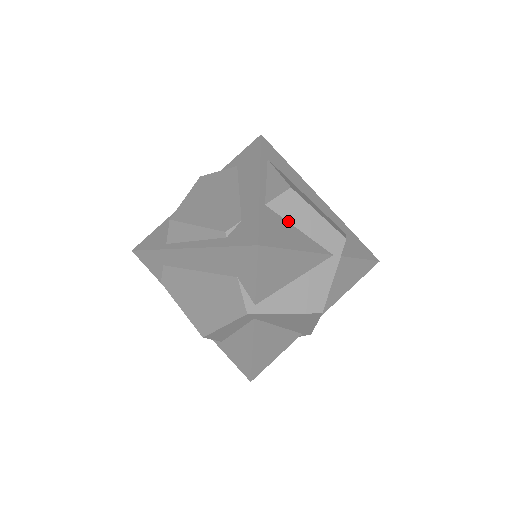
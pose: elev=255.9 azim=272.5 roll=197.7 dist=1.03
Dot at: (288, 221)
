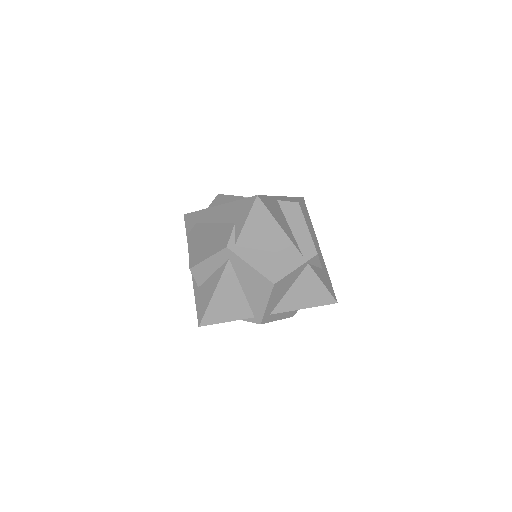
Dot at: (286, 218)
